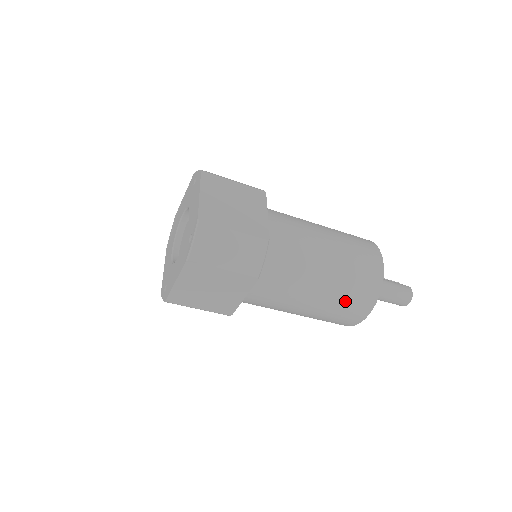
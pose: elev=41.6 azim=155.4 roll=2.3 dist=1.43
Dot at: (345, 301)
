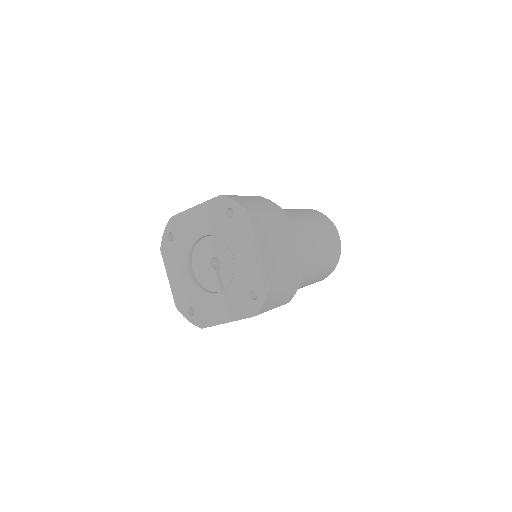
Dot at: (316, 280)
